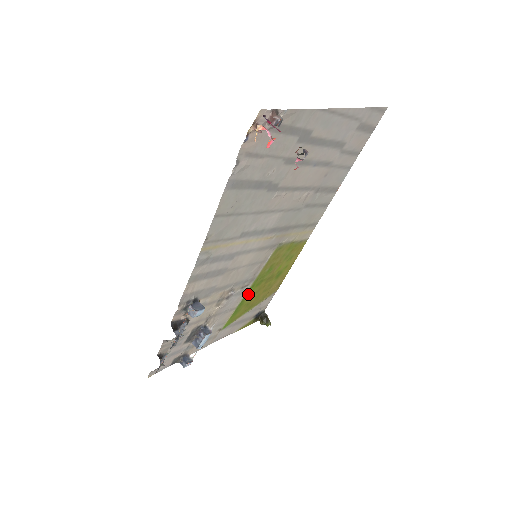
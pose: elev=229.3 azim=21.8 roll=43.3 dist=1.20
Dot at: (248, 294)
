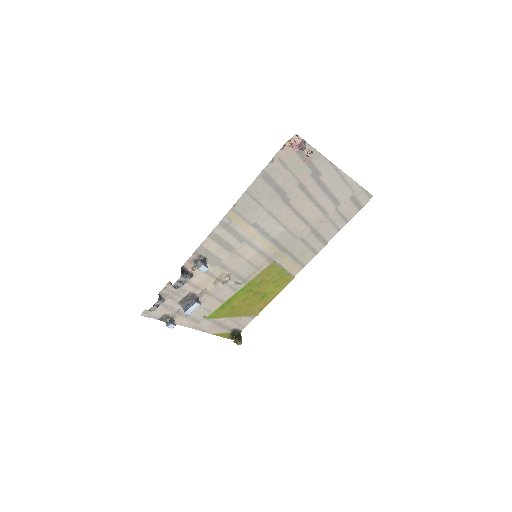
Dot at: (237, 296)
